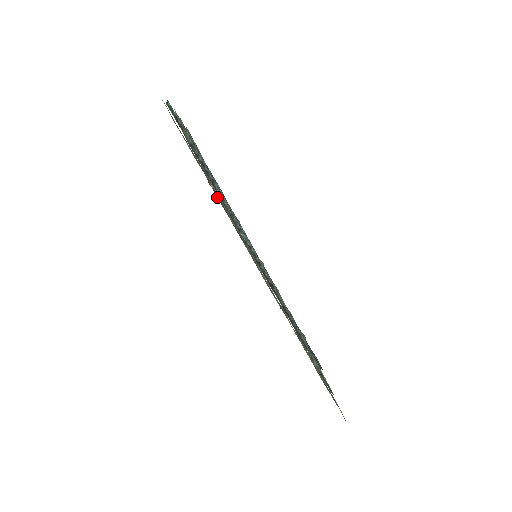
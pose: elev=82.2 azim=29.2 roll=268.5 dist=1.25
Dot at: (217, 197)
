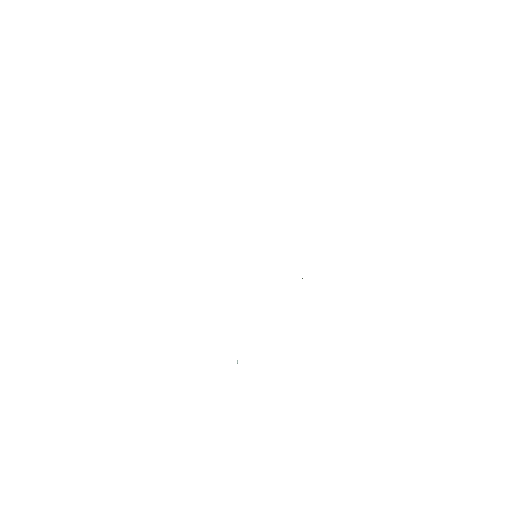
Dot at: occluded
